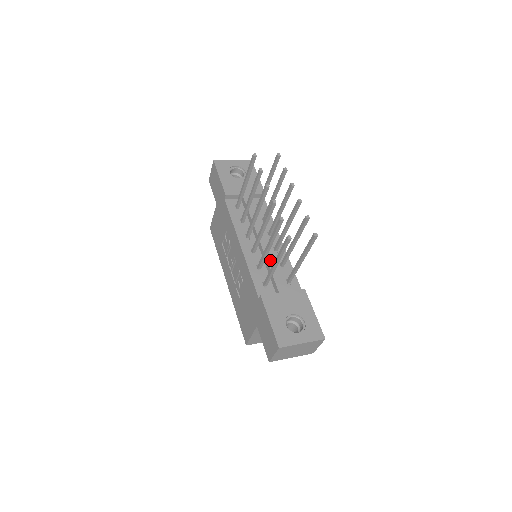
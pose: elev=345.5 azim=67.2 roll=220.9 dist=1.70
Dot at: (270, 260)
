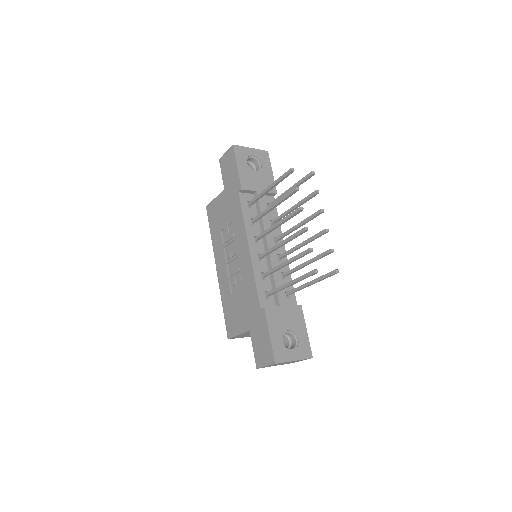
Dot at: occluded
